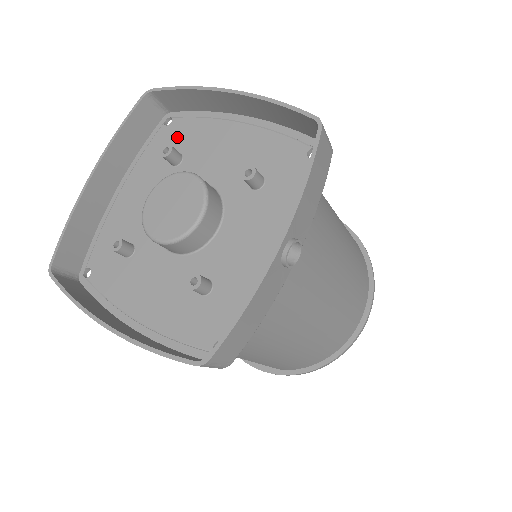
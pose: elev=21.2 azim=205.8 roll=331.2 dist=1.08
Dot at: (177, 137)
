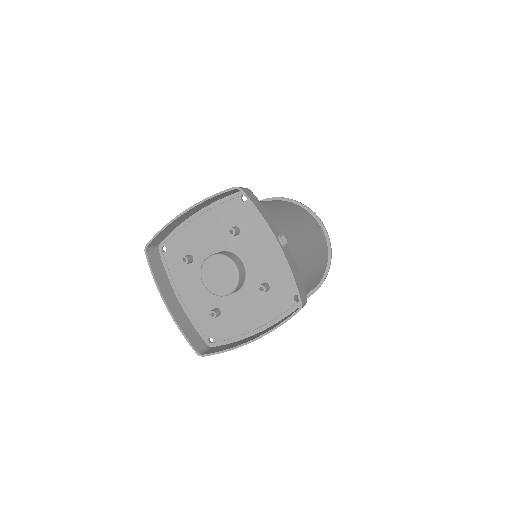
Dot at: (177, 251)
